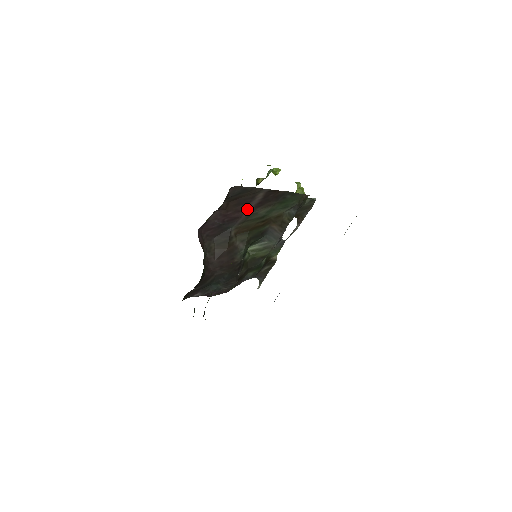
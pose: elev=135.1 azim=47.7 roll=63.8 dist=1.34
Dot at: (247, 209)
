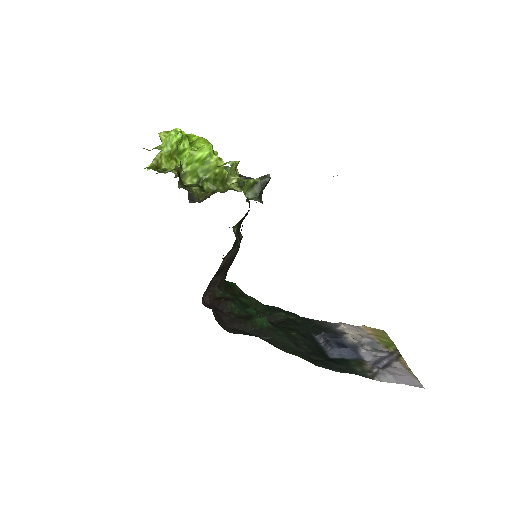
Dot at: occluded
